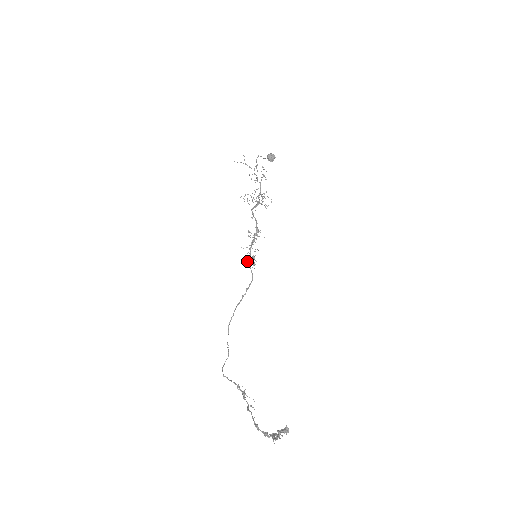
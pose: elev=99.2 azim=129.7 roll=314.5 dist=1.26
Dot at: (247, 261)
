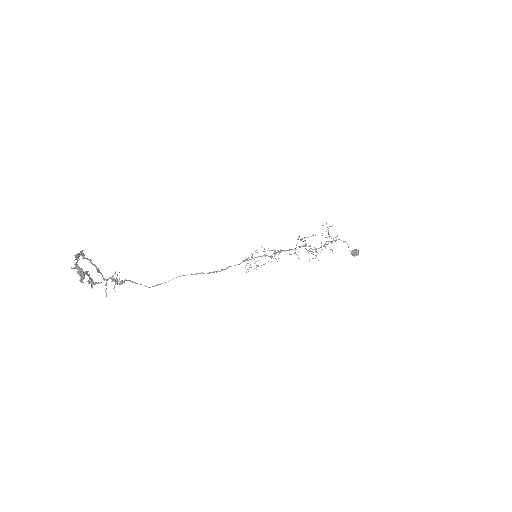
Dot at: occluded
